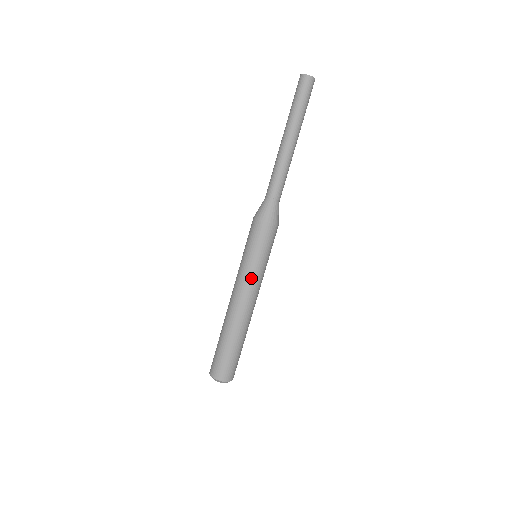
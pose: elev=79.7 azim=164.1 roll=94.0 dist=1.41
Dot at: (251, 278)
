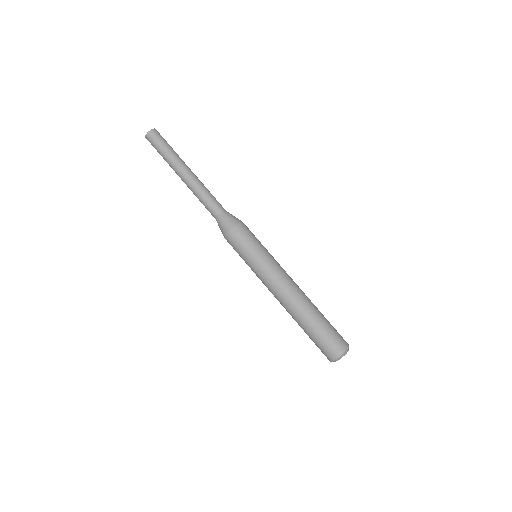
Dot at: (264, 273)
